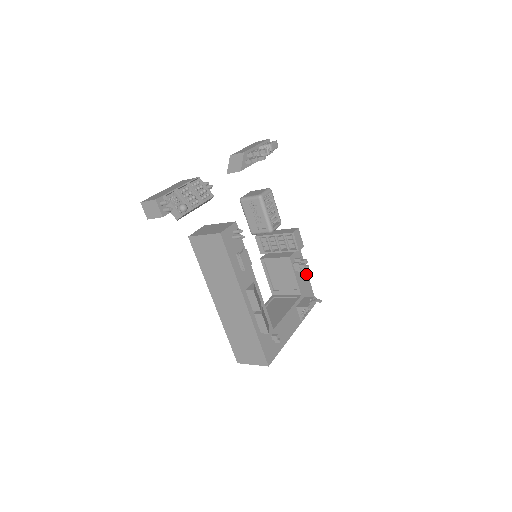
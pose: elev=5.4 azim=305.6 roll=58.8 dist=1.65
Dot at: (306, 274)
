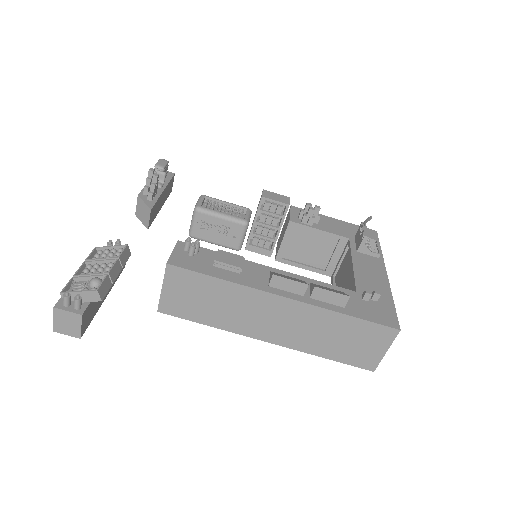
Dot at: (330, 219)
